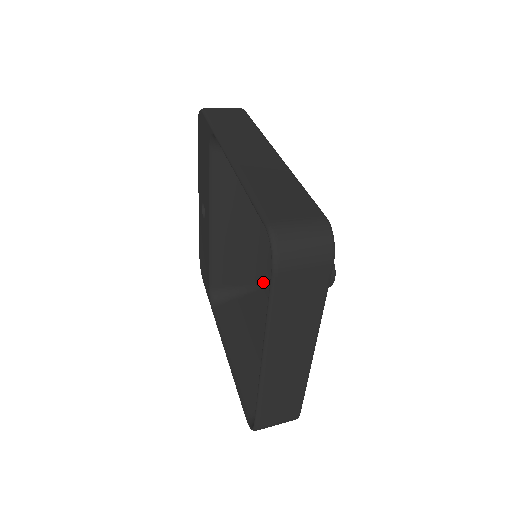
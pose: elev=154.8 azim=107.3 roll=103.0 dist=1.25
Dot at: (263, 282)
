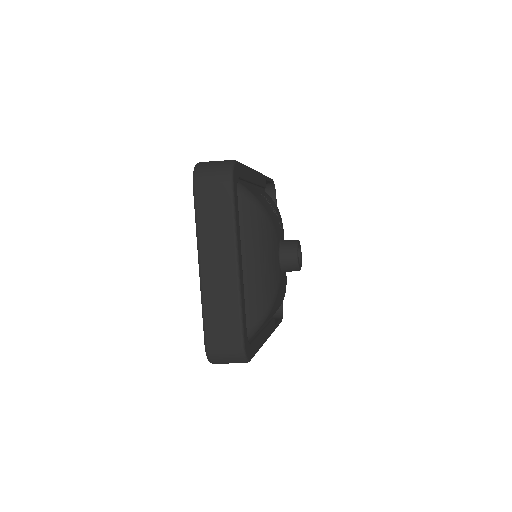
Dot at: occluded
